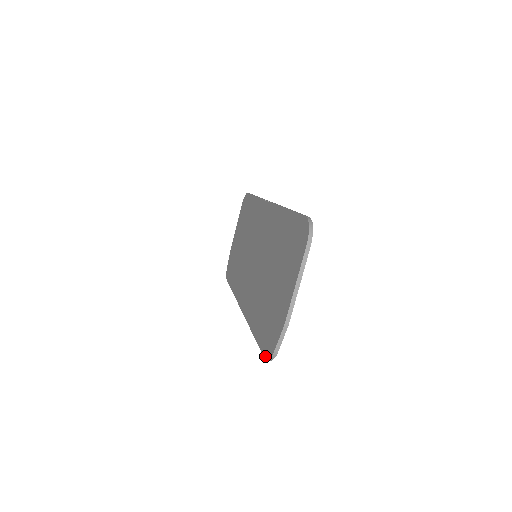
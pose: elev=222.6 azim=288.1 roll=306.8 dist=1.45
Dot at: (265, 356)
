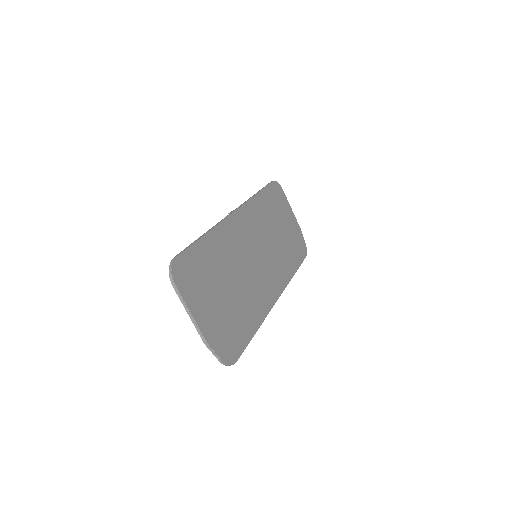
Dot at: (232, 361)
